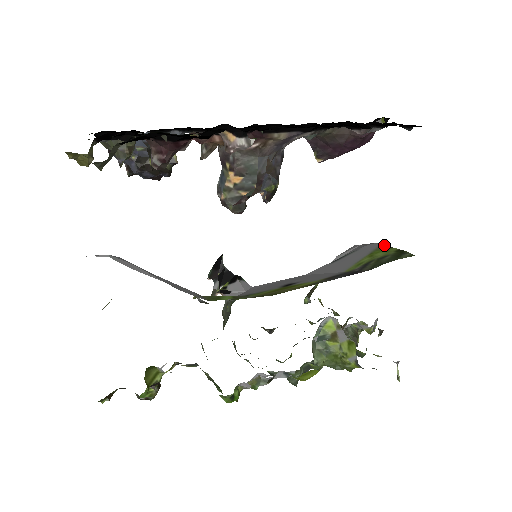
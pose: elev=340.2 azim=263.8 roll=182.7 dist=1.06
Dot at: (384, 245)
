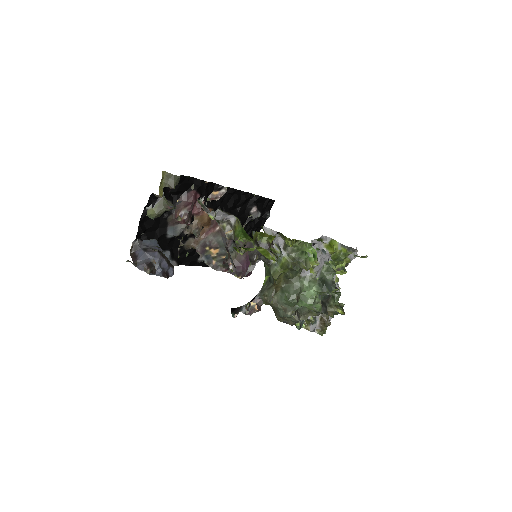
Dot at: occluded
